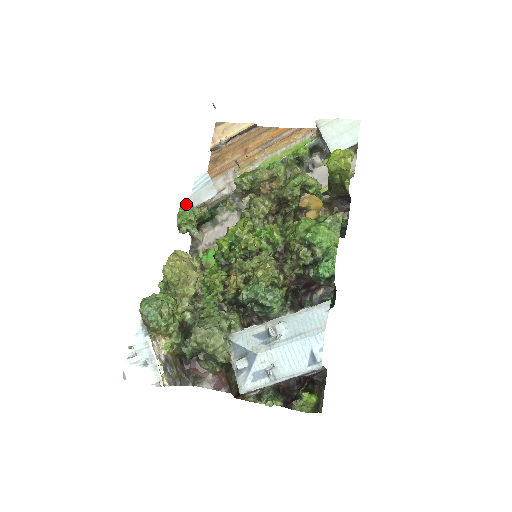
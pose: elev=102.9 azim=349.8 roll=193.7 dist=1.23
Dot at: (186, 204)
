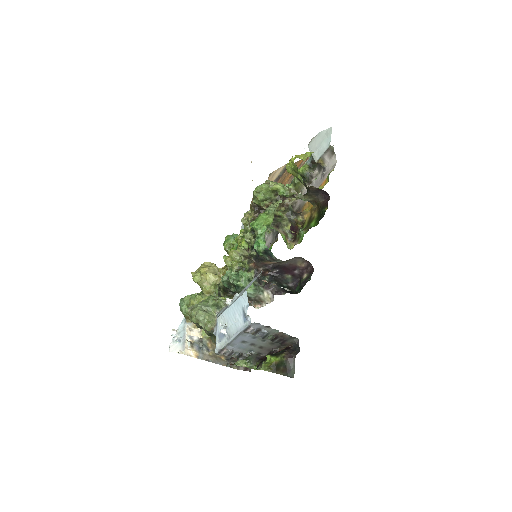
Dot at: (234, 234)
